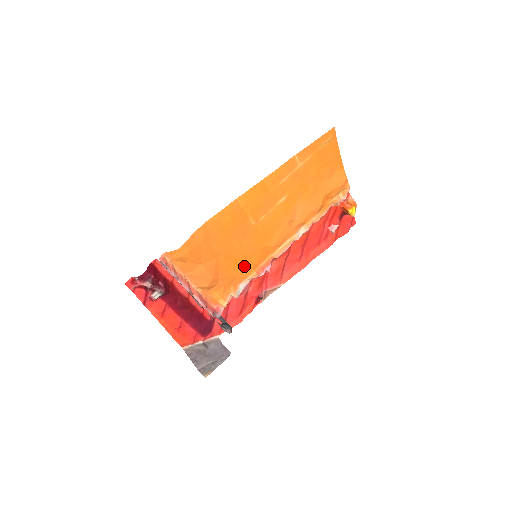
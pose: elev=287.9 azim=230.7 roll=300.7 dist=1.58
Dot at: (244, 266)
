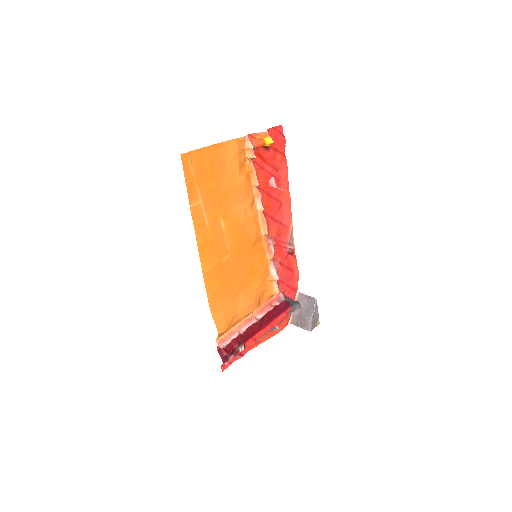
Dot at: (258, 267)
